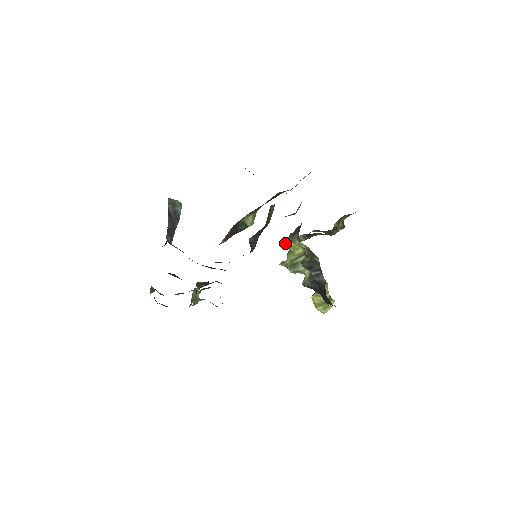
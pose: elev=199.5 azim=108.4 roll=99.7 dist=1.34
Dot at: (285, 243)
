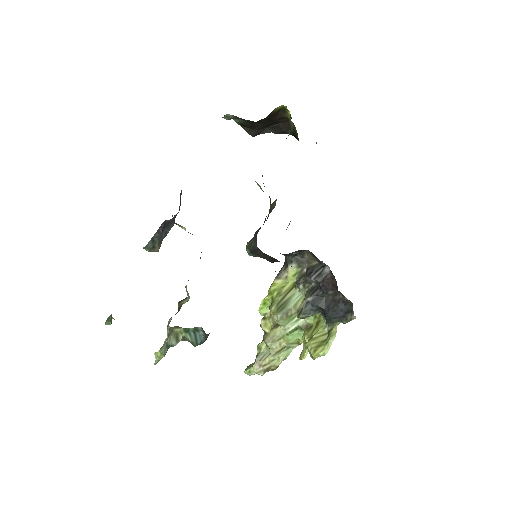
Dot at: (264, 301)
